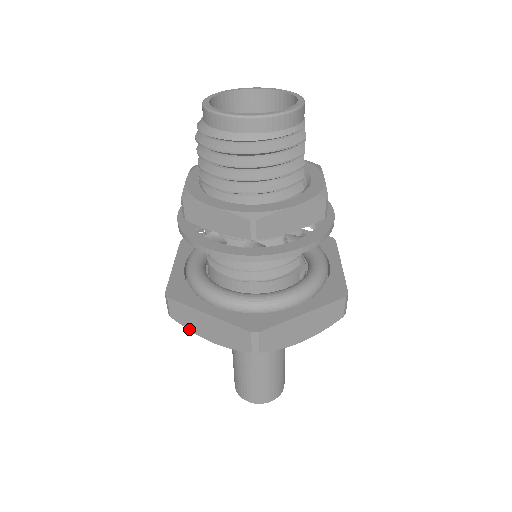
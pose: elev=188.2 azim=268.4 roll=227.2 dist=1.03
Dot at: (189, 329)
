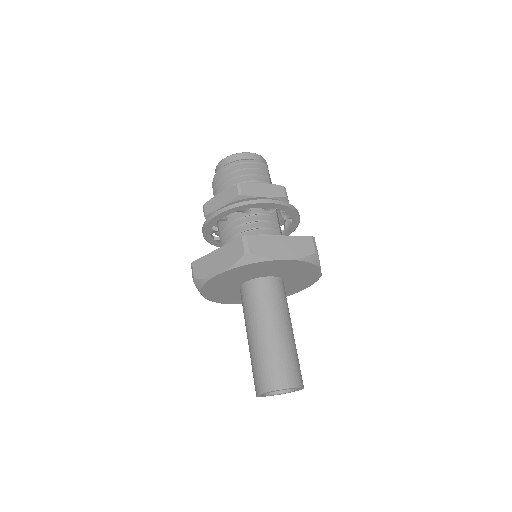
Dot at: (206, 277)
